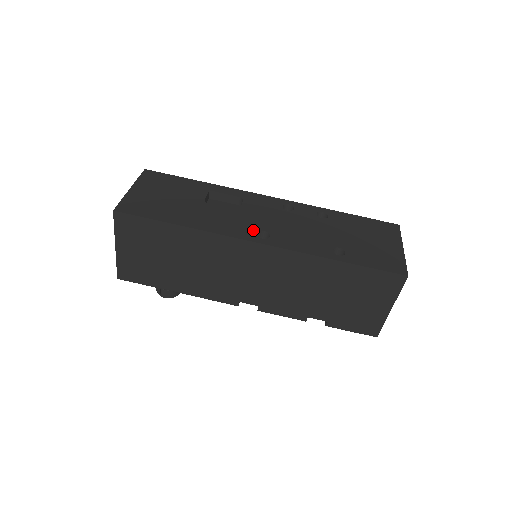
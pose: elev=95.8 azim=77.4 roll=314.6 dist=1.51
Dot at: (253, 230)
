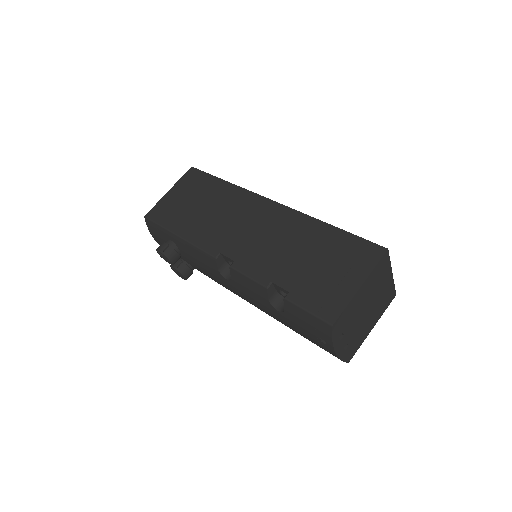
Dot at: occluded
